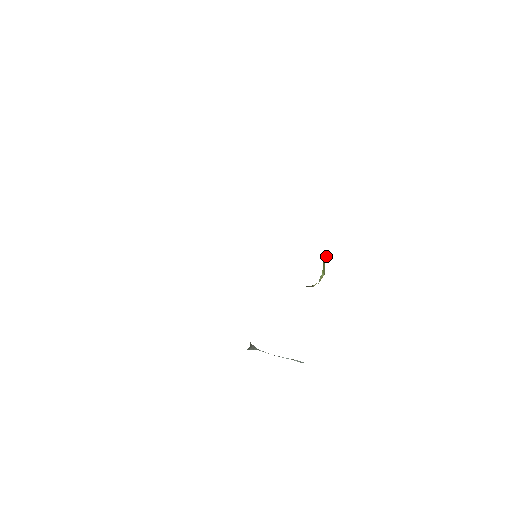
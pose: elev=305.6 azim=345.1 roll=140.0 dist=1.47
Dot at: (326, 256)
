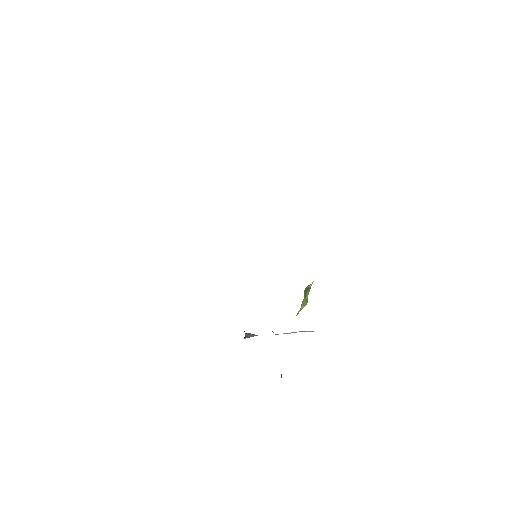
Dot at: (310, 287)
